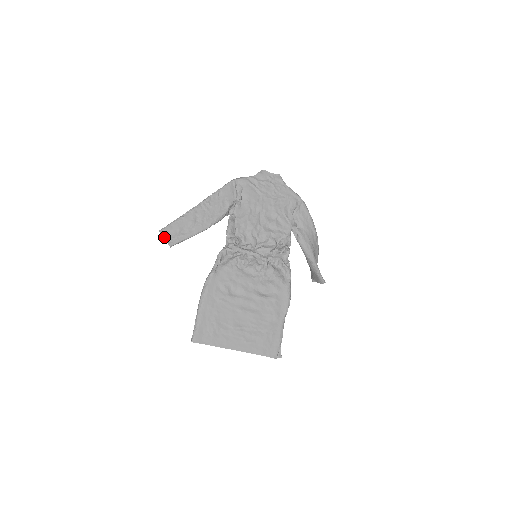
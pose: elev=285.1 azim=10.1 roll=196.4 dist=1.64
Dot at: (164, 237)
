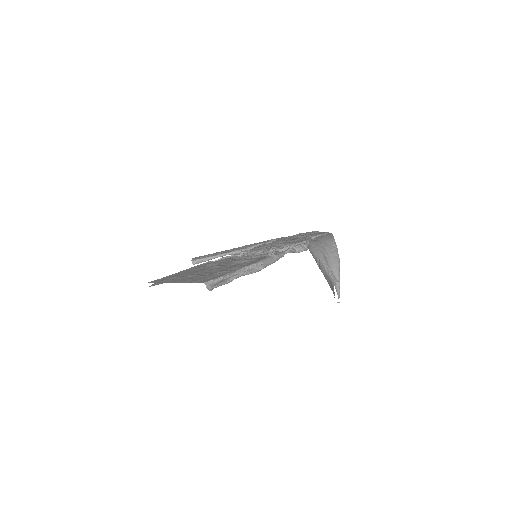
Dot at: (193, 259)
